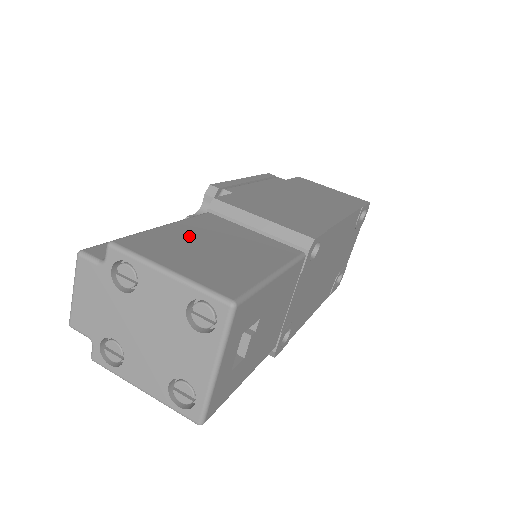
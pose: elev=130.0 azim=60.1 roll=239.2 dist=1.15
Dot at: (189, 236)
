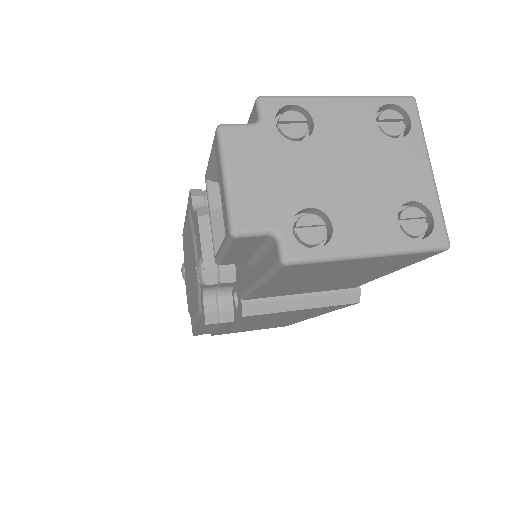
Dot at: occluded
